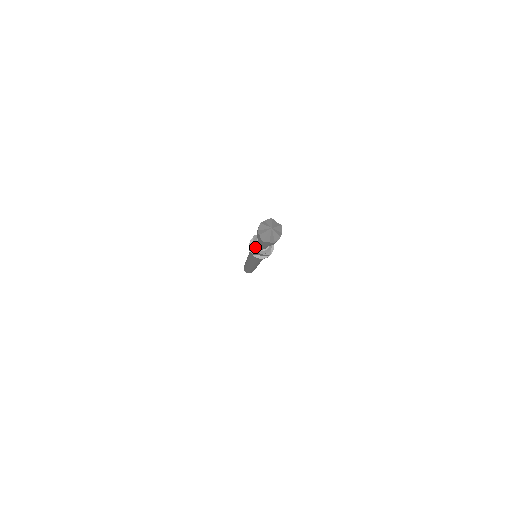
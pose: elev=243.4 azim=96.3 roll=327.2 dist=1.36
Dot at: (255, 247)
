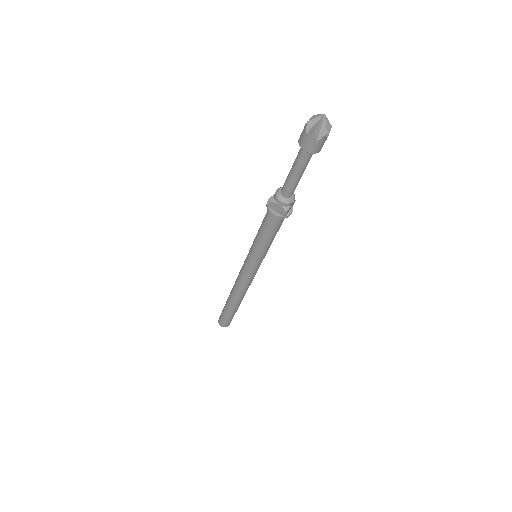
Dot at: (277, 192)
